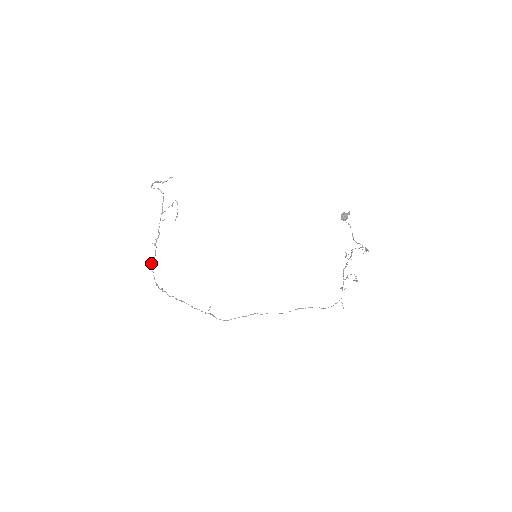
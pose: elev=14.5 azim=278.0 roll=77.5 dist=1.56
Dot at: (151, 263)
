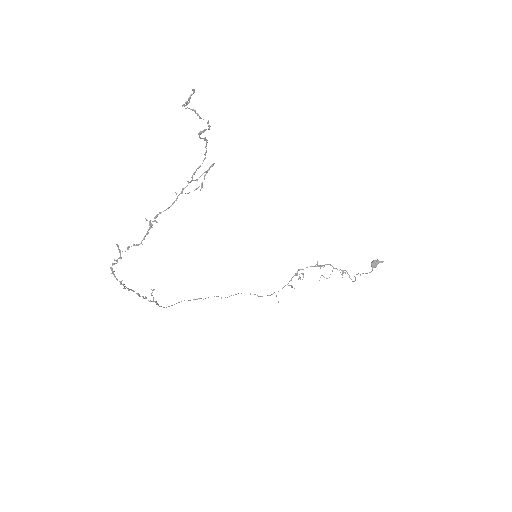
Dot at: (128, 248)
